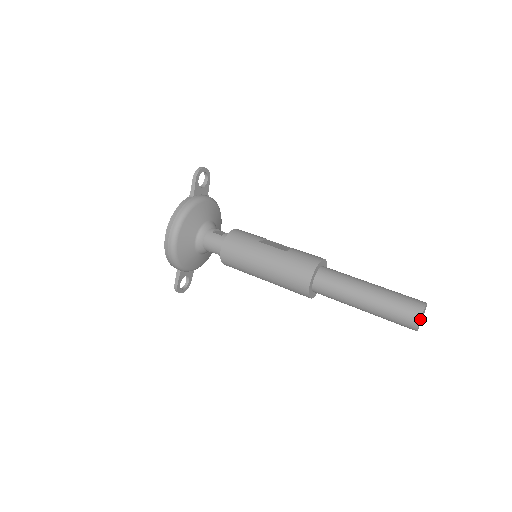
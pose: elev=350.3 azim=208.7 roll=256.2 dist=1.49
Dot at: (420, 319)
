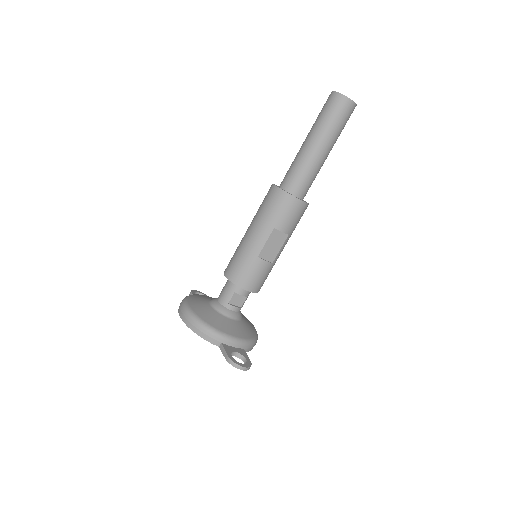
Dot at: (335, 93)
